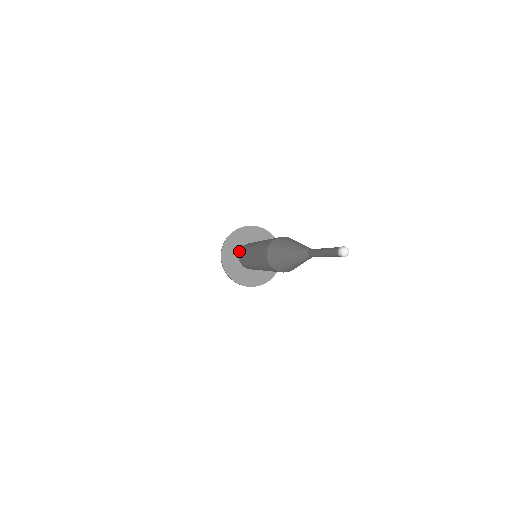
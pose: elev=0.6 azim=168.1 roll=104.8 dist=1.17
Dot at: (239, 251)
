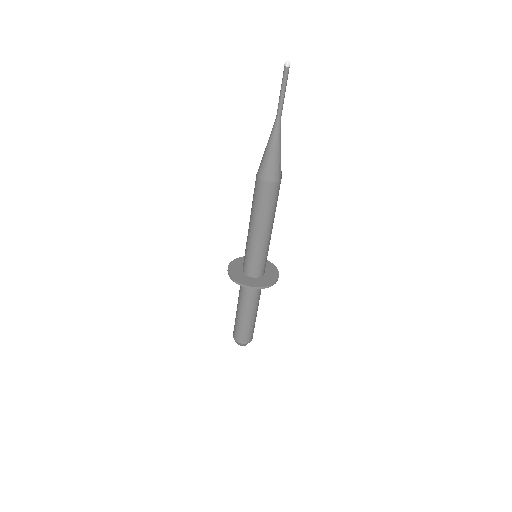
Dot at: (242, 268)
